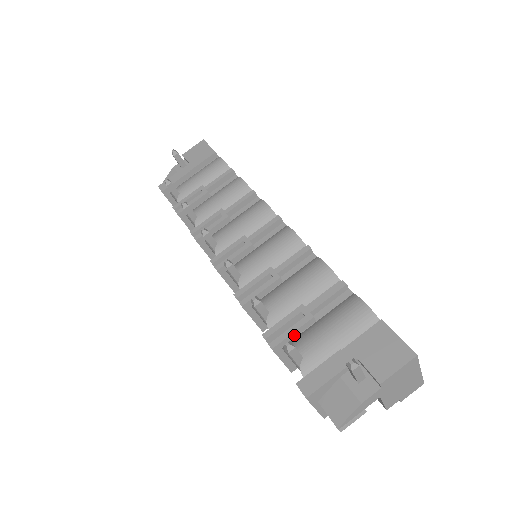
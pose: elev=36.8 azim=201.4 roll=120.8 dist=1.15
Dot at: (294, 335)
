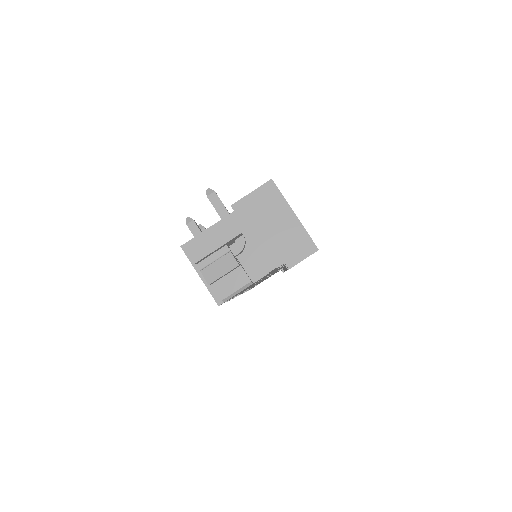
Dot at: occluded
